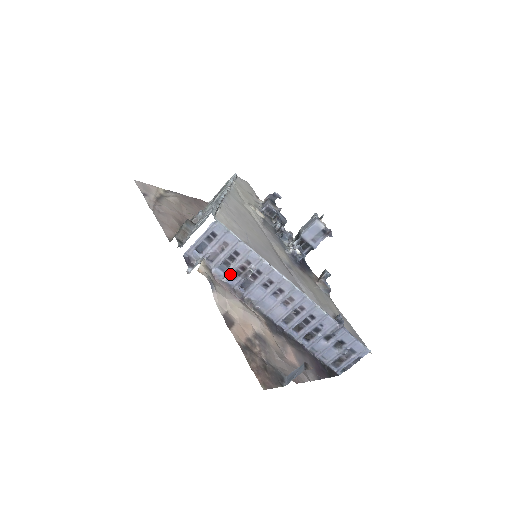
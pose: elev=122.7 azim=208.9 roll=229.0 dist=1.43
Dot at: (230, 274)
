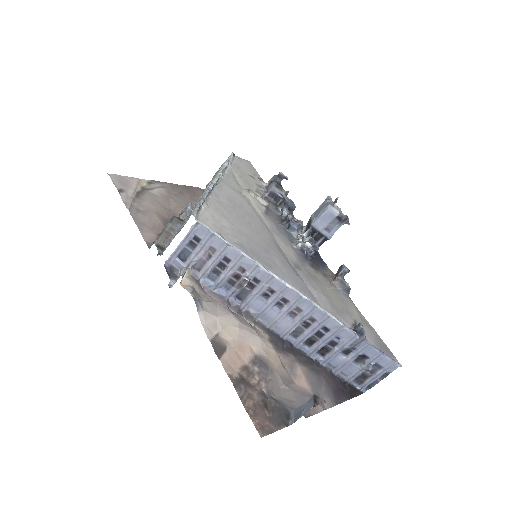
Dot at: (222, 284)
